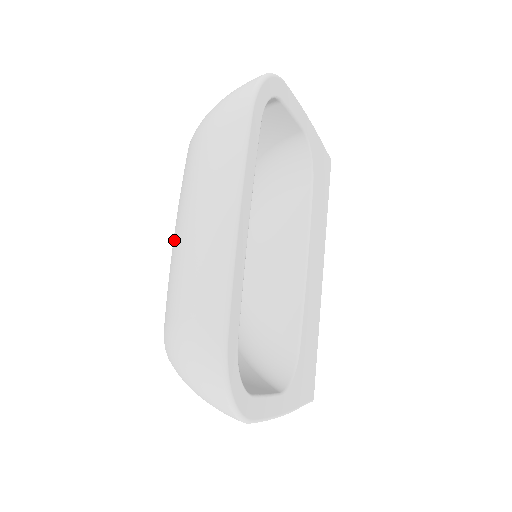
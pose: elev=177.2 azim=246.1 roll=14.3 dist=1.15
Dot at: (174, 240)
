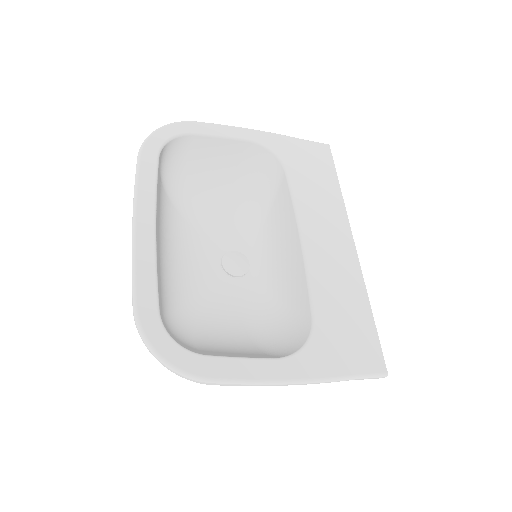
Dot at: occluded
